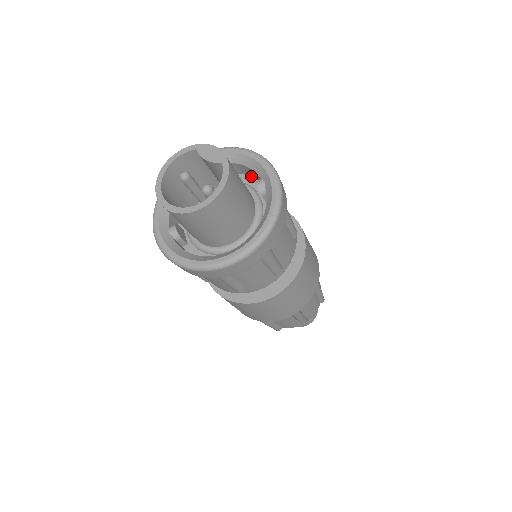
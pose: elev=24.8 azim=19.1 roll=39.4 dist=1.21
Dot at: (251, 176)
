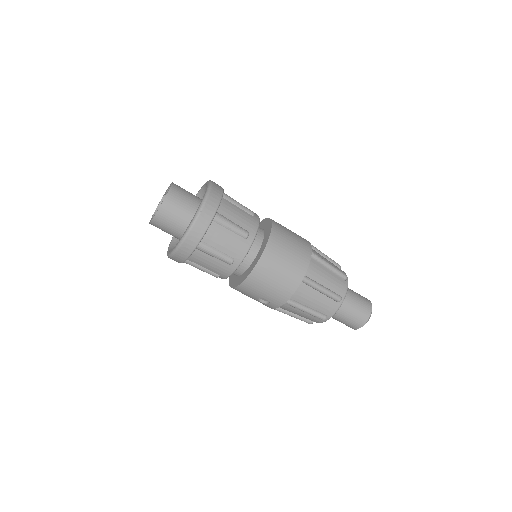
Dot at: occluded
